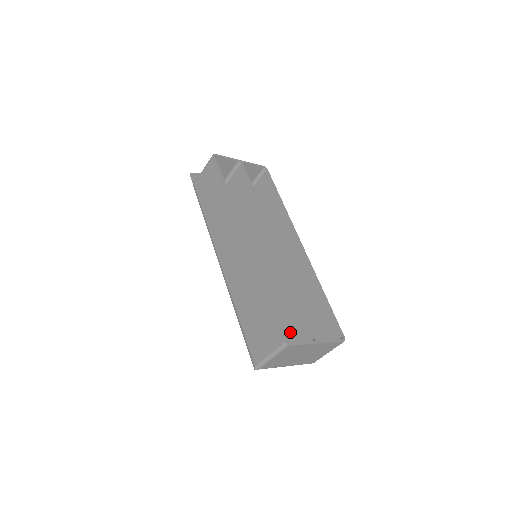
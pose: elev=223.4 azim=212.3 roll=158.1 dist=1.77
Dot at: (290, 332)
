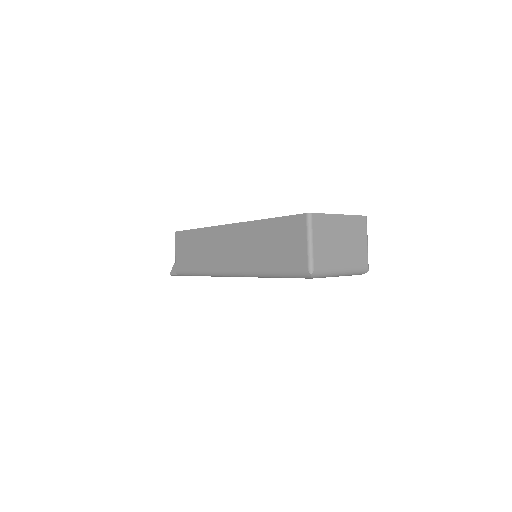
Dot at: occluded
